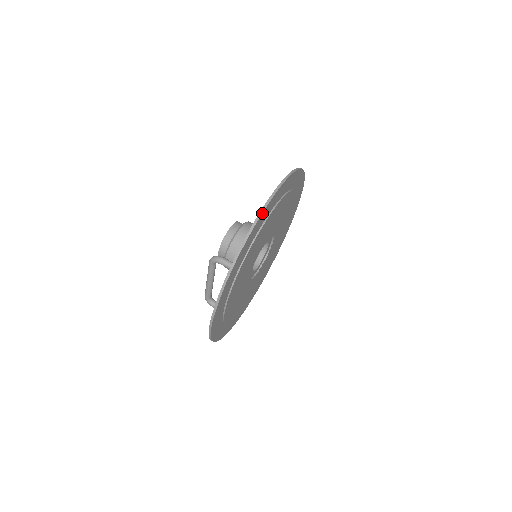
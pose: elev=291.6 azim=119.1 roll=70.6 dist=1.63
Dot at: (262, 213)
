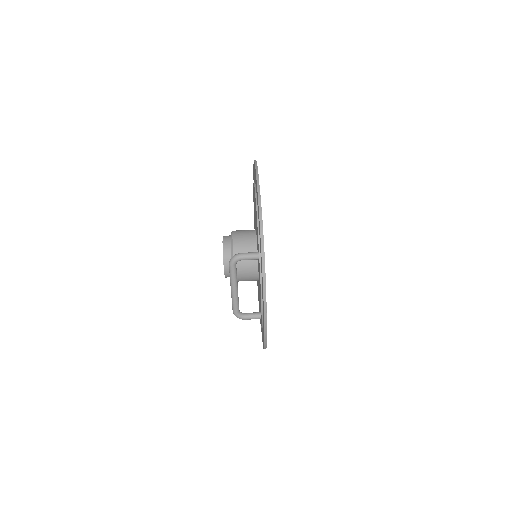
Dot at: (259, 190)
